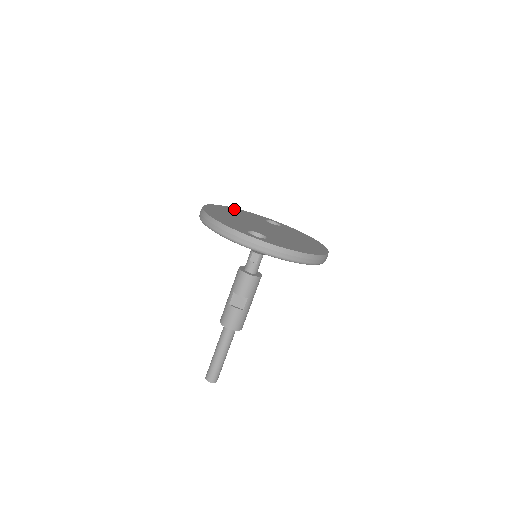
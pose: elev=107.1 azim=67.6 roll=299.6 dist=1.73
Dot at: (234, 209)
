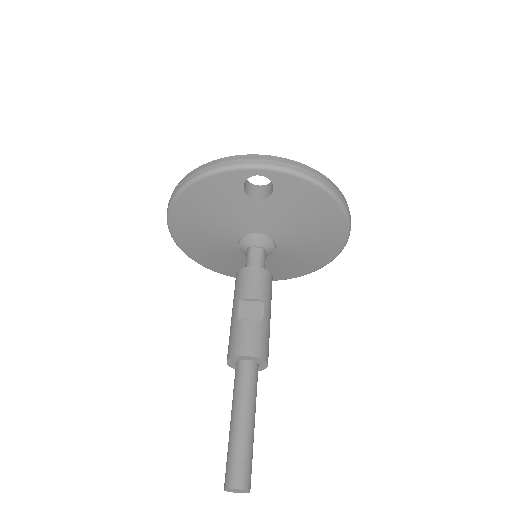
Dot at: occluded
